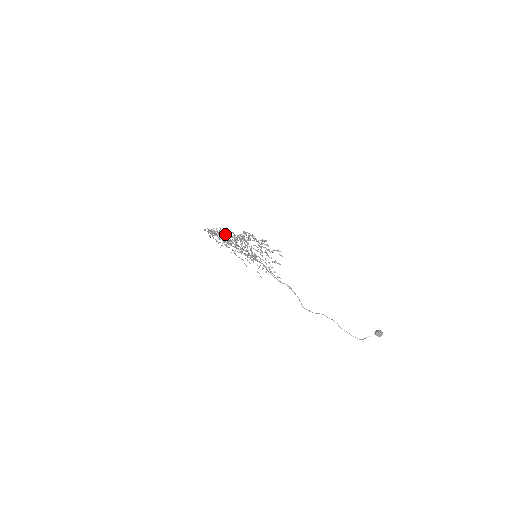
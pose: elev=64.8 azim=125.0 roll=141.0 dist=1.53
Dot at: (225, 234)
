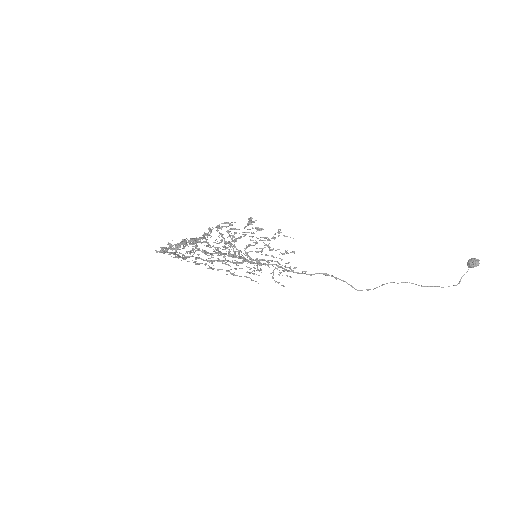
Dot at: occluded
